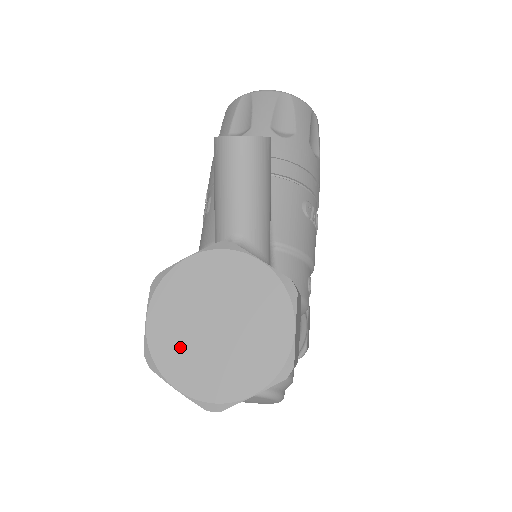
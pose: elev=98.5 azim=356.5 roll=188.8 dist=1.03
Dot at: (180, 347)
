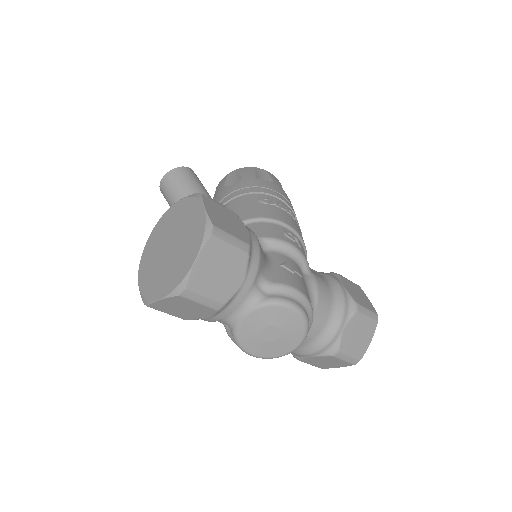
Dot at: (156, 278)
